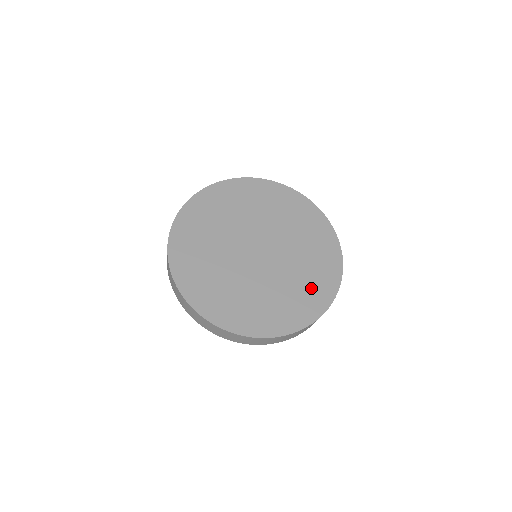
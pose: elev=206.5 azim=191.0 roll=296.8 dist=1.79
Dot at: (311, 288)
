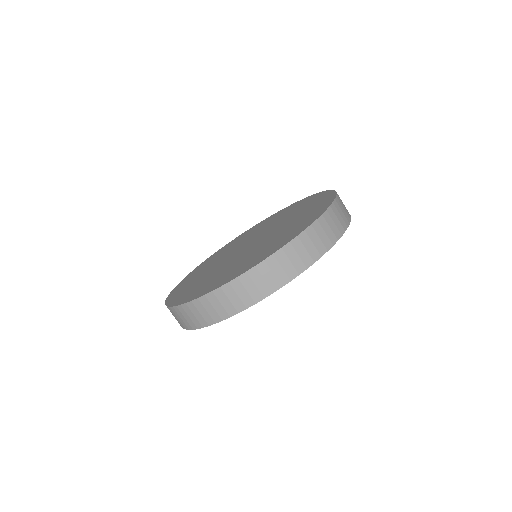
Dot at: (291, 230)
